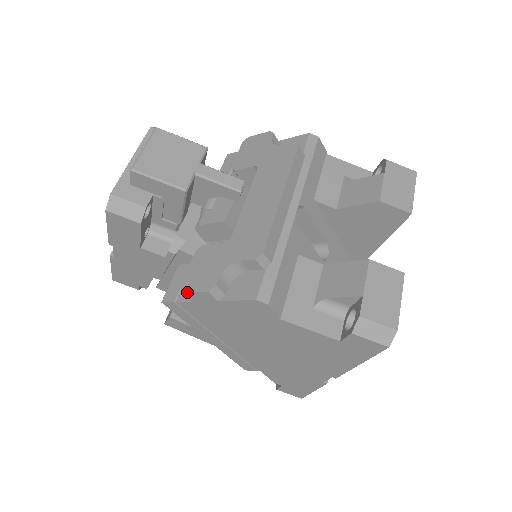
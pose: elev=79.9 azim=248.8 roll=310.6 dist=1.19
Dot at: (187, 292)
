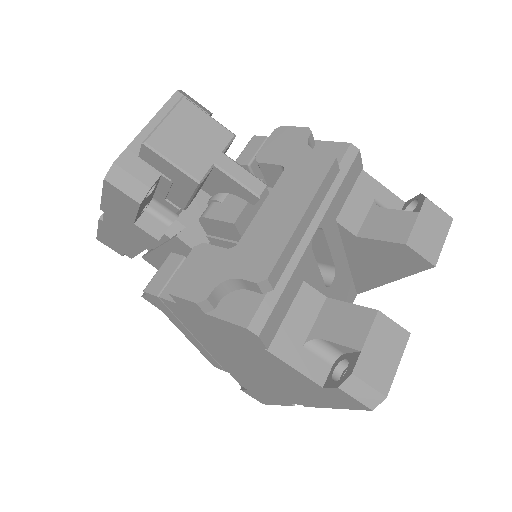
Dot at: (174, 295)
